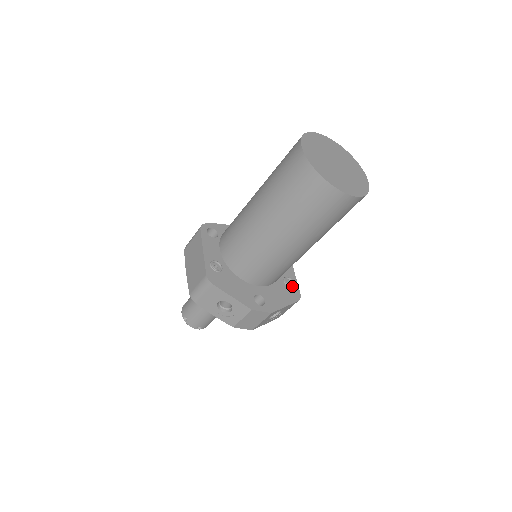
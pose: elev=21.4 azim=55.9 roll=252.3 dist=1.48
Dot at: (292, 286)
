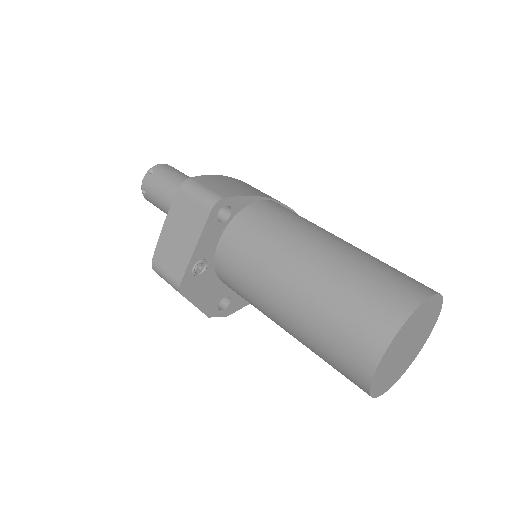
Dot at: occluded
